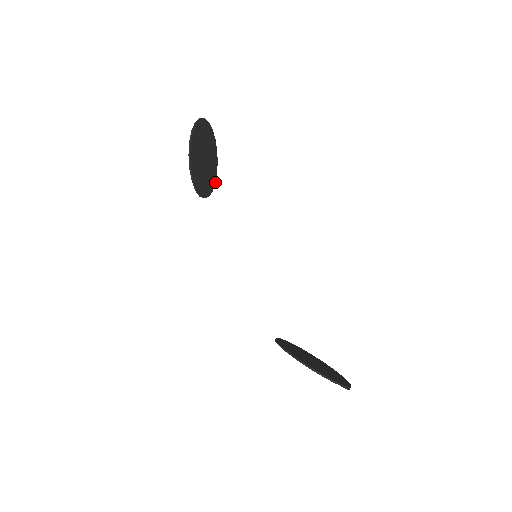
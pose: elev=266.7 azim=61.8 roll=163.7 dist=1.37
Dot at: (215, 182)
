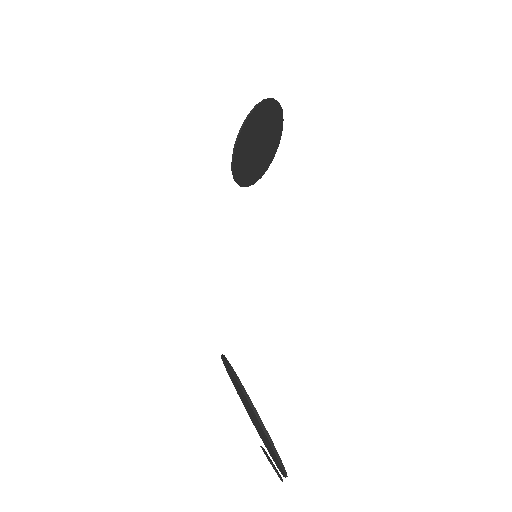
Dot at: (254, 183)
